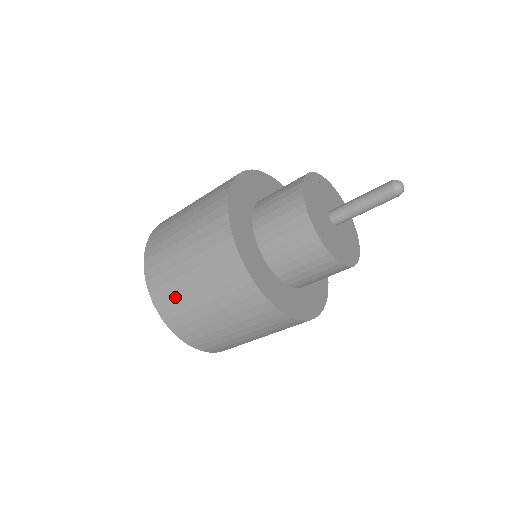
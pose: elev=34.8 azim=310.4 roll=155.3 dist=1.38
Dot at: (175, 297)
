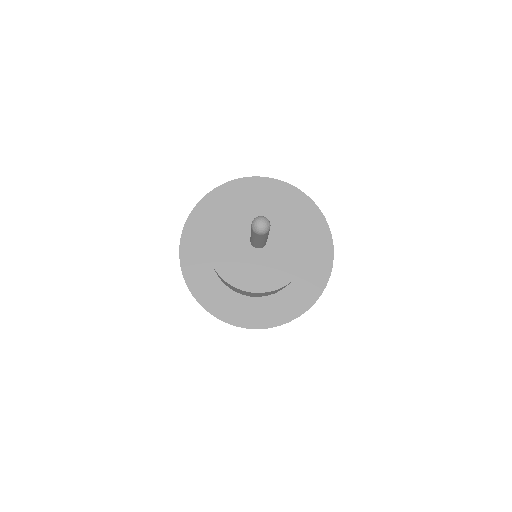
Dot at: occluded
